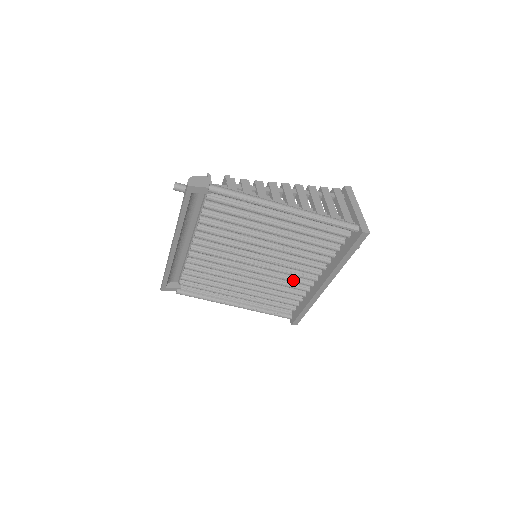
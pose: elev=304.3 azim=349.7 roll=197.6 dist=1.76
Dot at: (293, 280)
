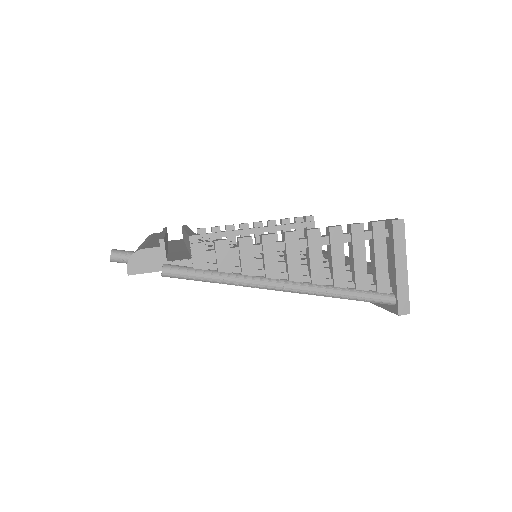
Dot at: occluded
